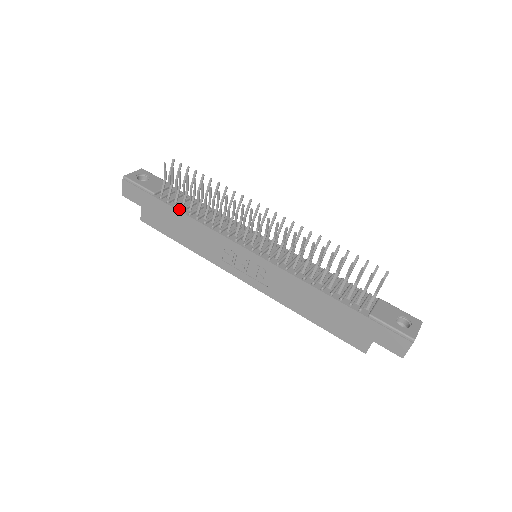
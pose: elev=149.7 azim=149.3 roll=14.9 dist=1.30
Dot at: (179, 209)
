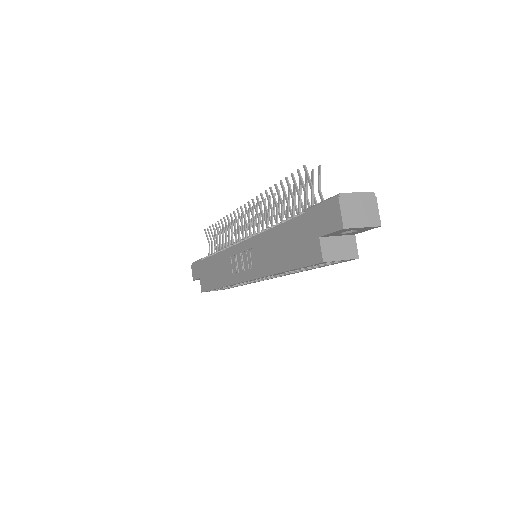
Dot at: (211, 256)
